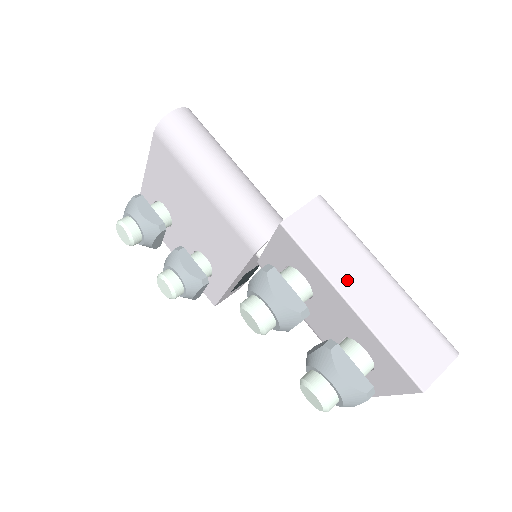
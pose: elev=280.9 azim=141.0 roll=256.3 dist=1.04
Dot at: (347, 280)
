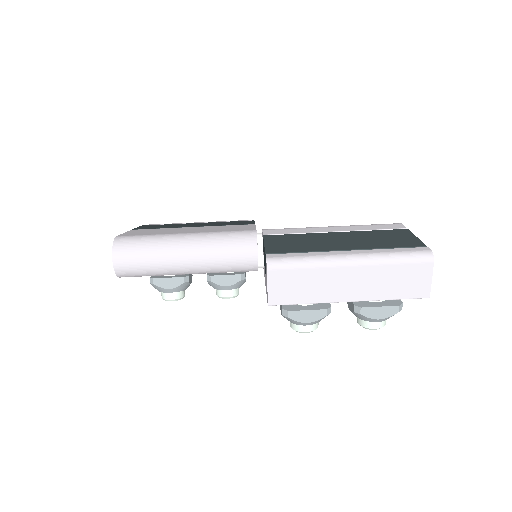
Dot at: (334, 292)
